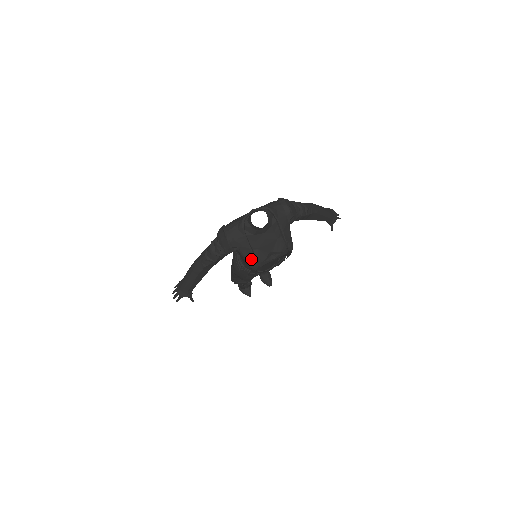
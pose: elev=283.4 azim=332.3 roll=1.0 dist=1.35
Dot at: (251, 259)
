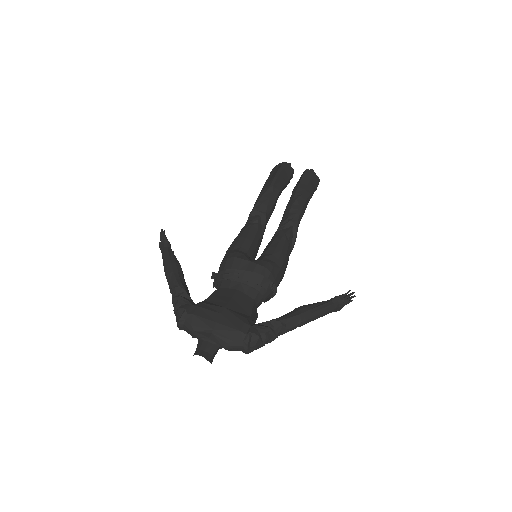
Dot at: occluded
